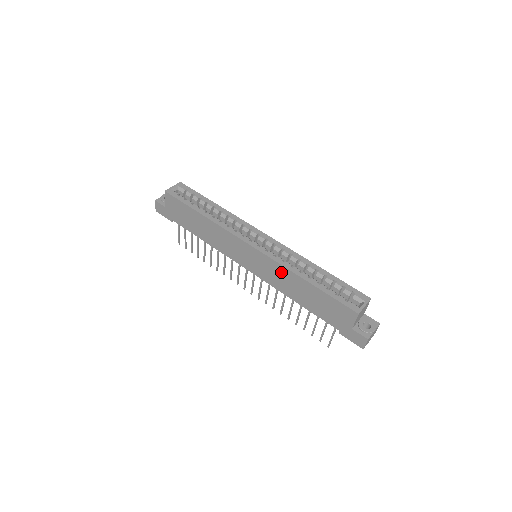
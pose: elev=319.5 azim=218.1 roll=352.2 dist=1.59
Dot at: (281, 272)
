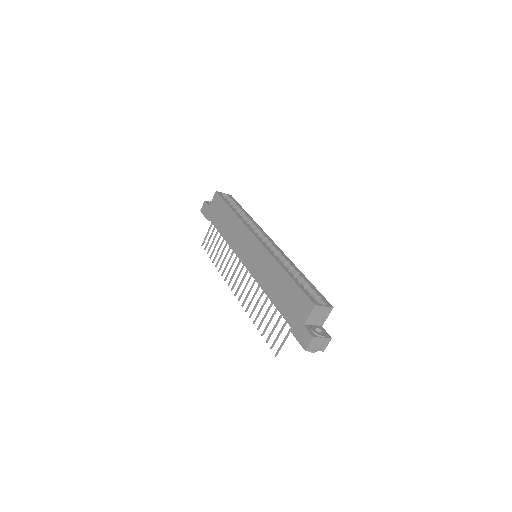
Dot at: (269, 263)
